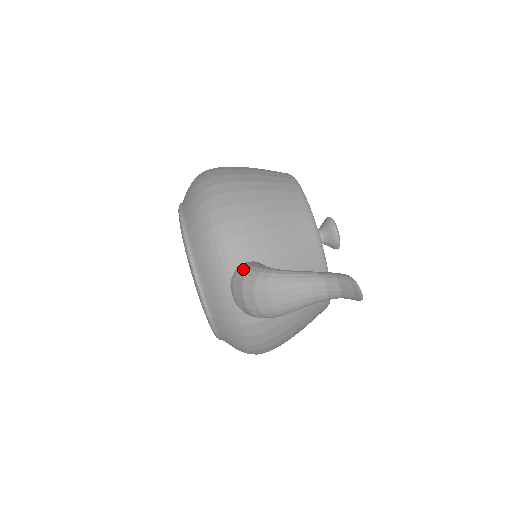
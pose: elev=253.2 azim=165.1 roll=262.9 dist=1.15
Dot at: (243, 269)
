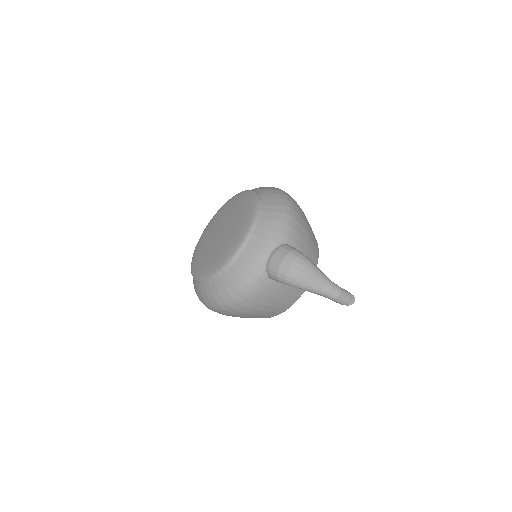
Dot at: (291, 246)
